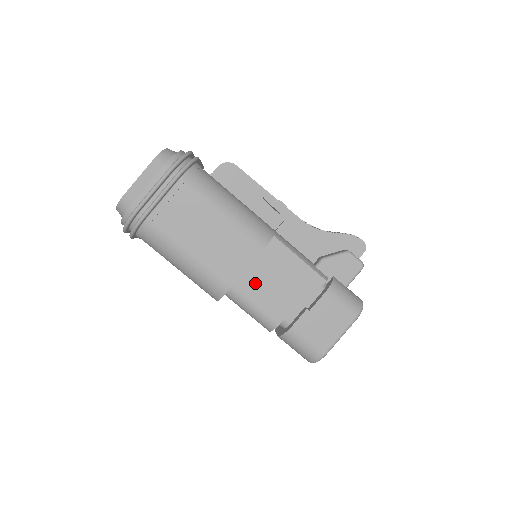
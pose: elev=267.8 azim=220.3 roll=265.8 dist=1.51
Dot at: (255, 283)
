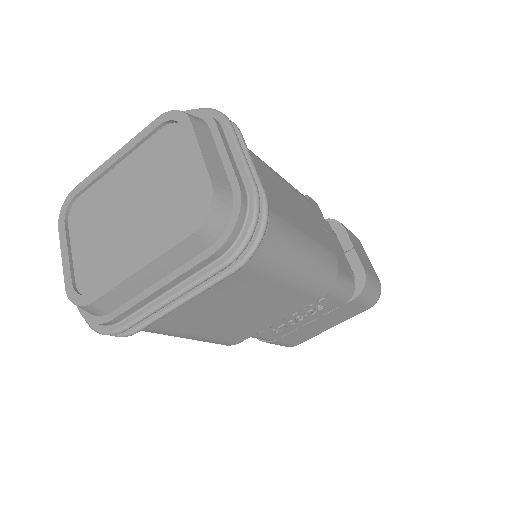
Dot at: occluded
